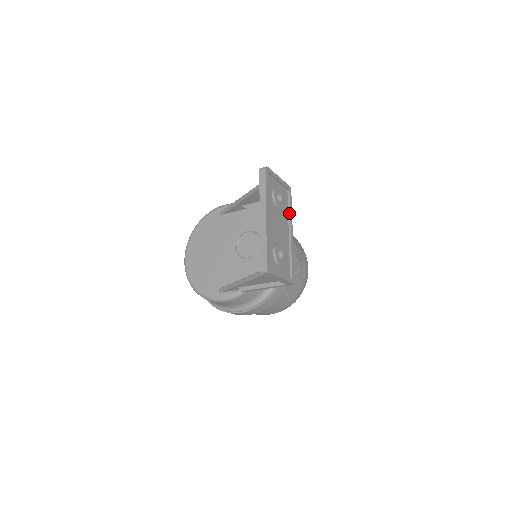
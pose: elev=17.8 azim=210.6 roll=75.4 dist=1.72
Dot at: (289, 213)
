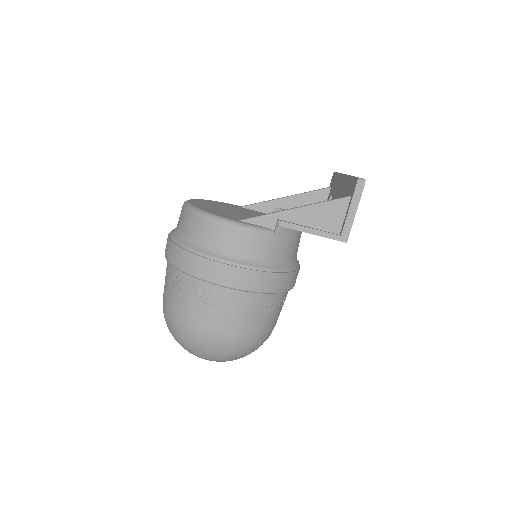
Dot at: occluded
